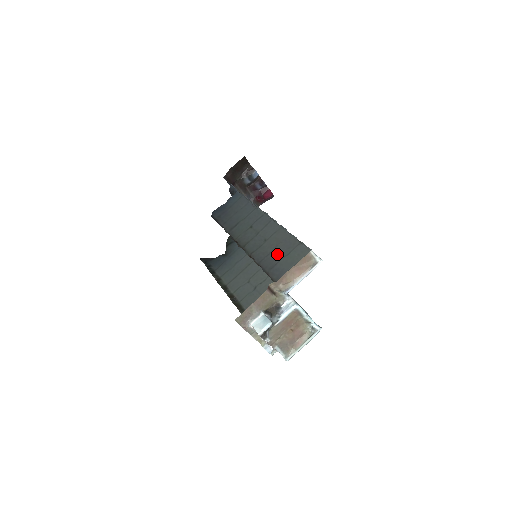
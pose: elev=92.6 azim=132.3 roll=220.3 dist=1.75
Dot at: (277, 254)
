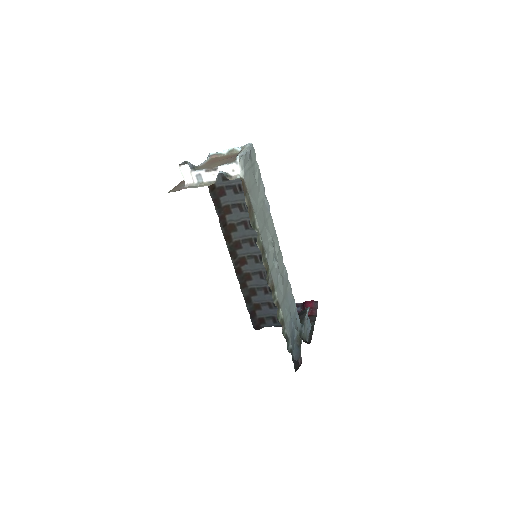
Dot at: occluded
